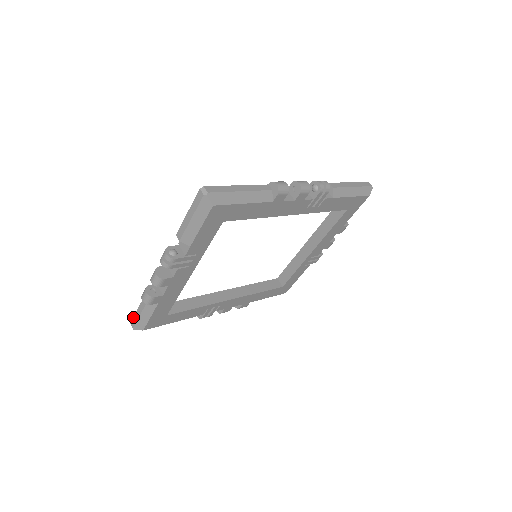
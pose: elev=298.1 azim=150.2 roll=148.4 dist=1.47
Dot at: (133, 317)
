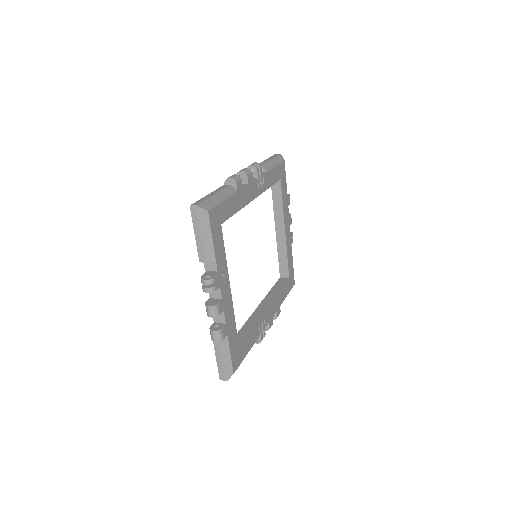
Dot at: (218, 371)
